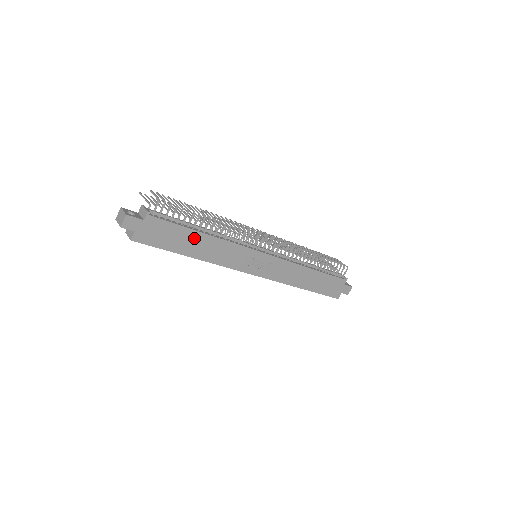
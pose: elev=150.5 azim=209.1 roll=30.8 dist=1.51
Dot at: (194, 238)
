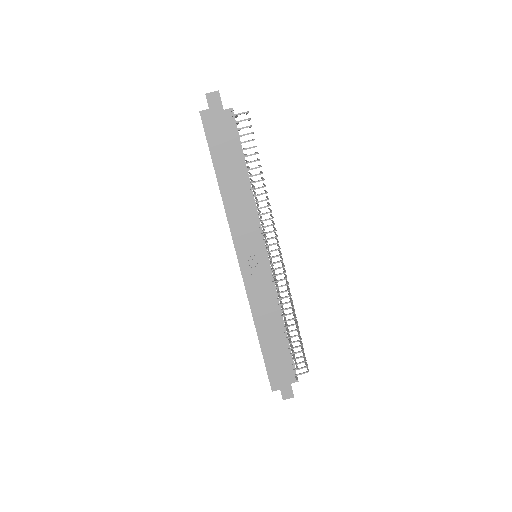
Dot at: (236, 170)
